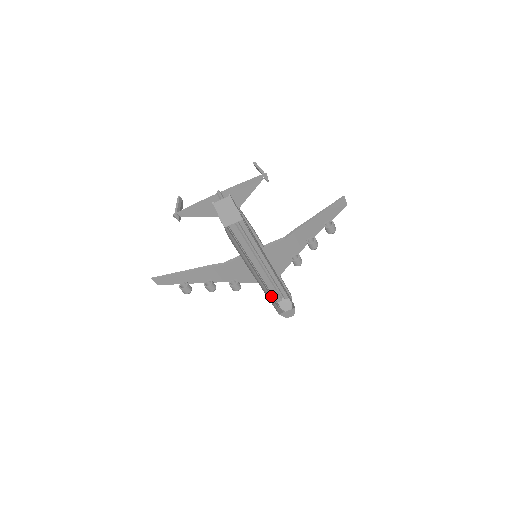
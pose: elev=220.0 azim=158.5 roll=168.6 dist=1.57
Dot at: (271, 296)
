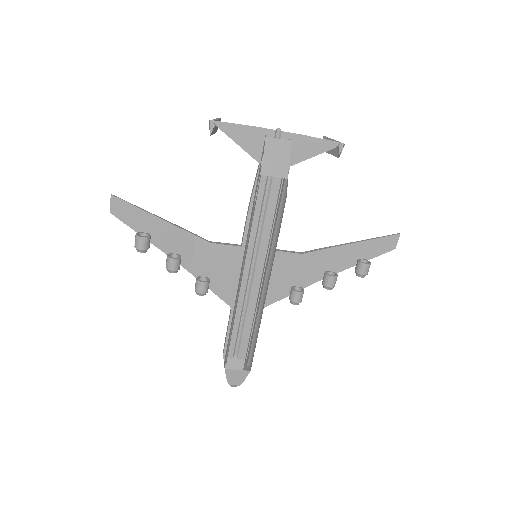
Dot at: occluded
